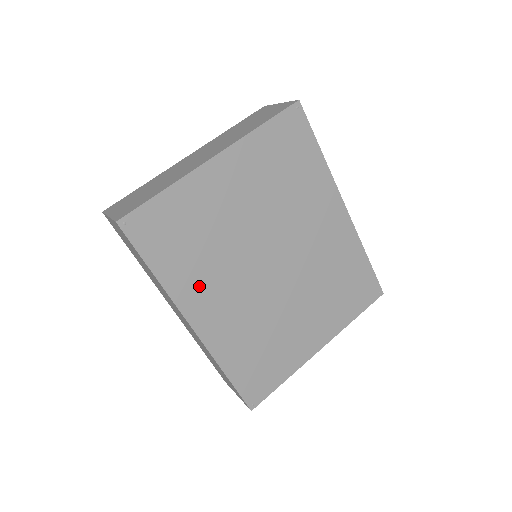
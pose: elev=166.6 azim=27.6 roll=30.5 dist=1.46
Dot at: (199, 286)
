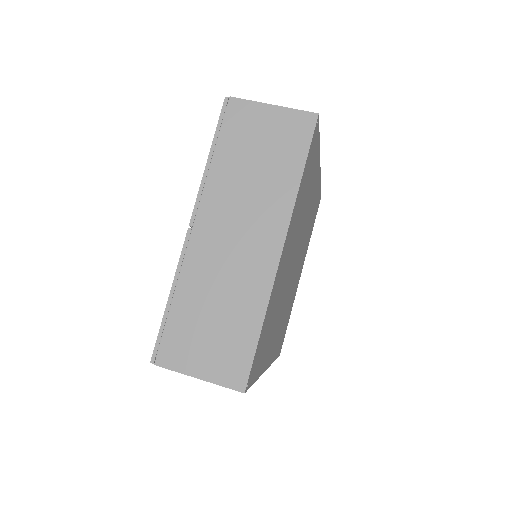
Dot at: (271, 343)
